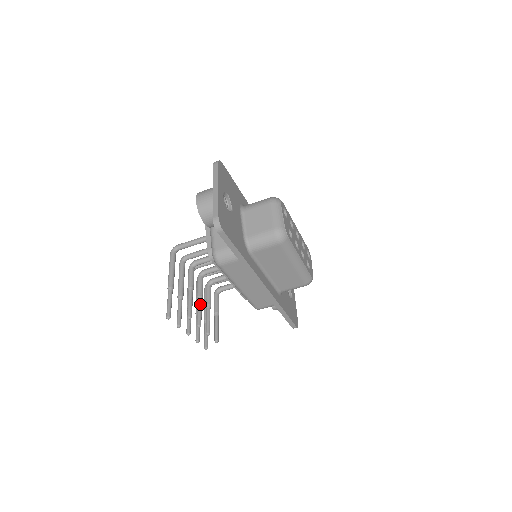
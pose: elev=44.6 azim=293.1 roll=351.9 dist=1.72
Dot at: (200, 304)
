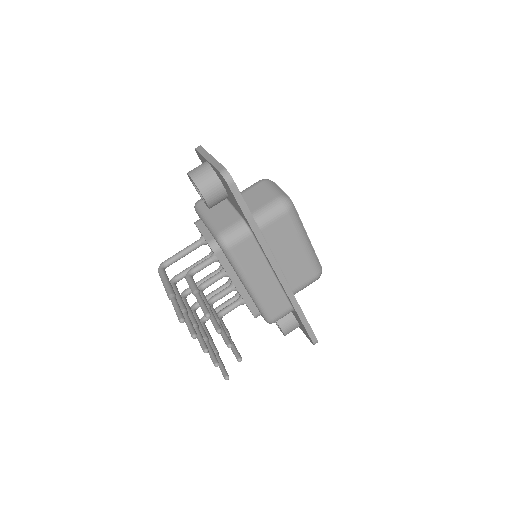
Dot at: (211, 312)
